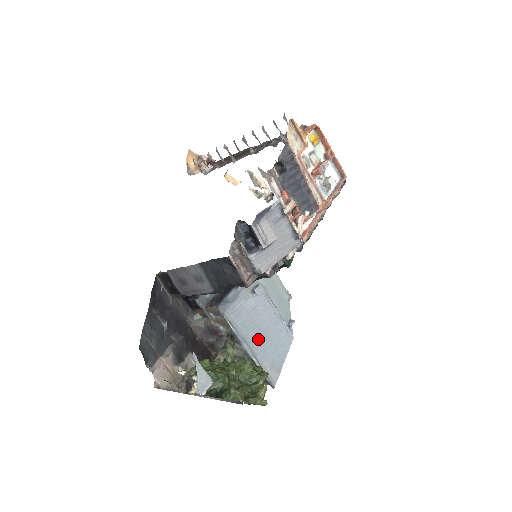
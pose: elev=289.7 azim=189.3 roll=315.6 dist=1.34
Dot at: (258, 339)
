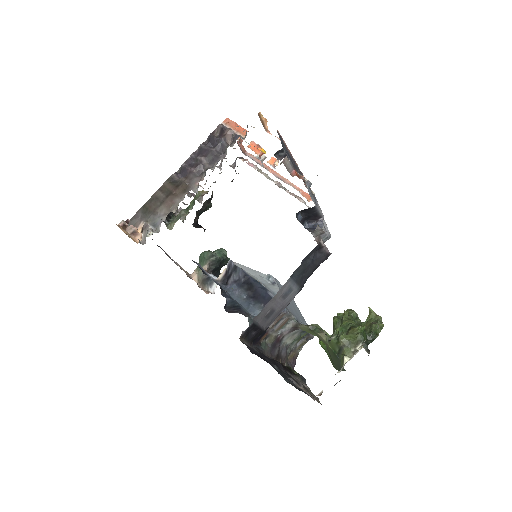
Dot at: (296, 313)
